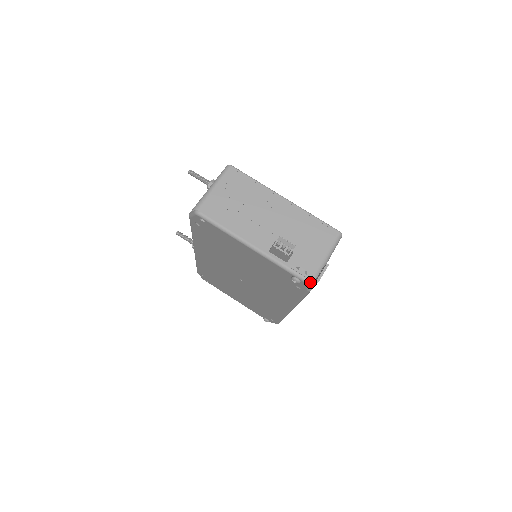
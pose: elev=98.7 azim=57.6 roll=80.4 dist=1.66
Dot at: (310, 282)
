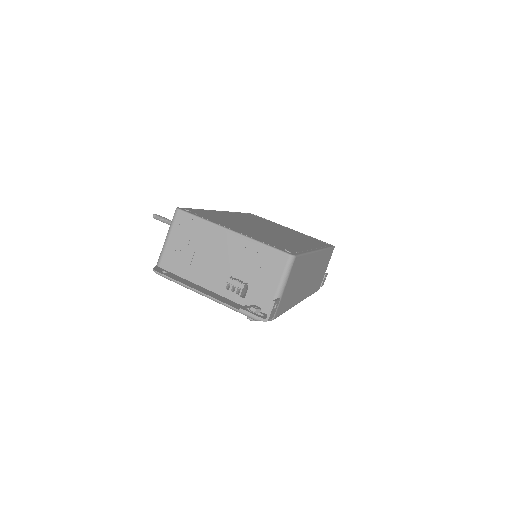
Dot at: occluded
